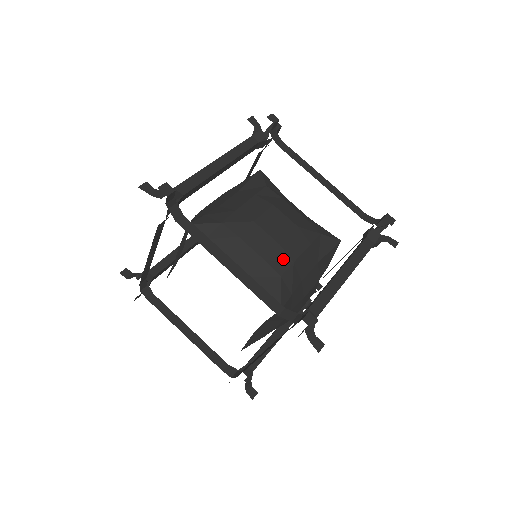
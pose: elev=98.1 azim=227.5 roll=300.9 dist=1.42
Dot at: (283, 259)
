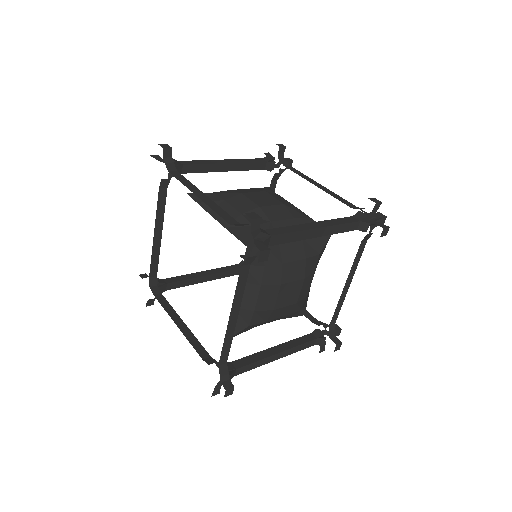
Dot at: occluded
